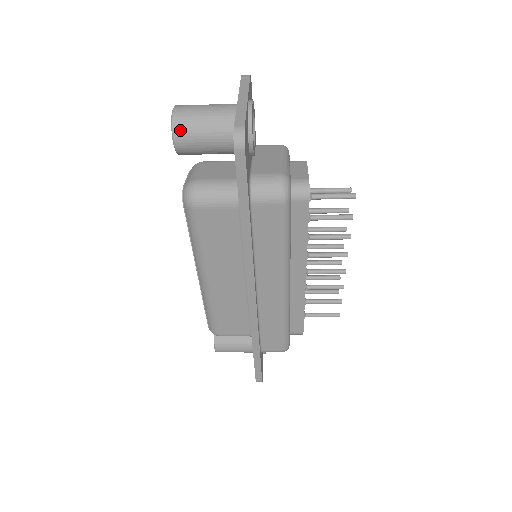
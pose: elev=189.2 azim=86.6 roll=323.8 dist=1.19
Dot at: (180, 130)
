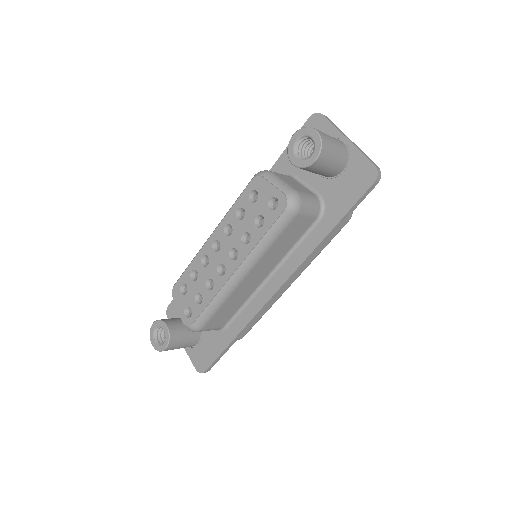
Dot at: (325, 152)
